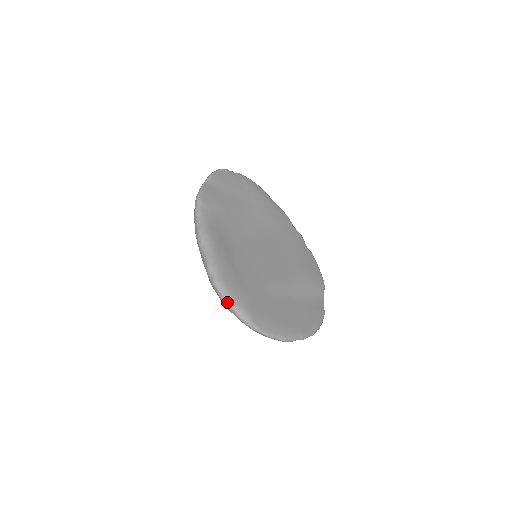
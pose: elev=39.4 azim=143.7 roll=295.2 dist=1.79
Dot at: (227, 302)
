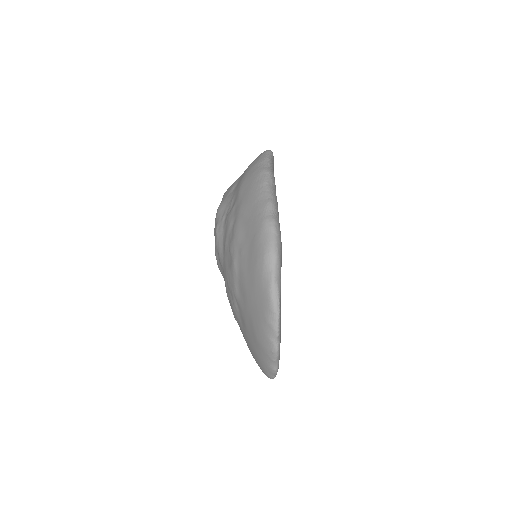
Dot at: (276, 251)
